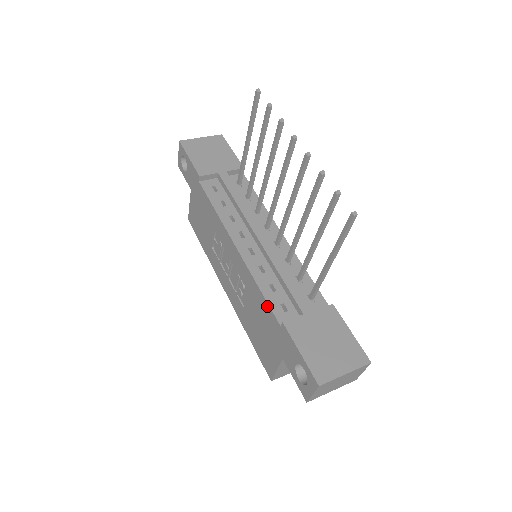
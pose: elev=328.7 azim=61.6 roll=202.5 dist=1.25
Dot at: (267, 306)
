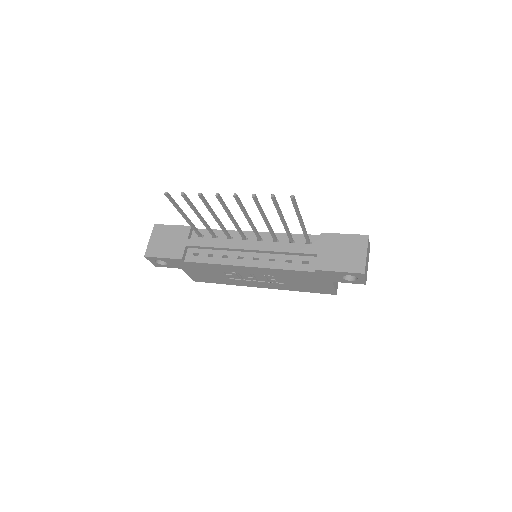
Dot at: (298, 272)
